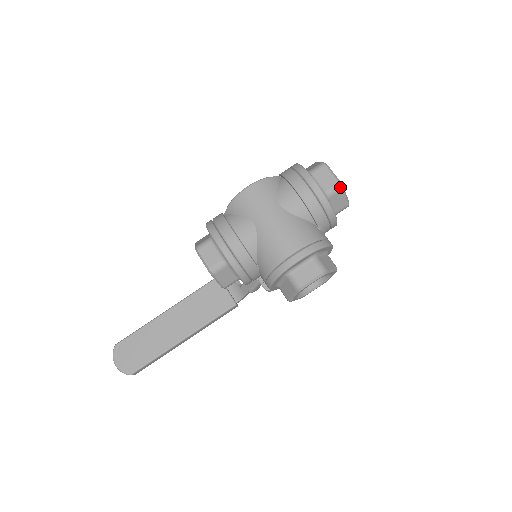
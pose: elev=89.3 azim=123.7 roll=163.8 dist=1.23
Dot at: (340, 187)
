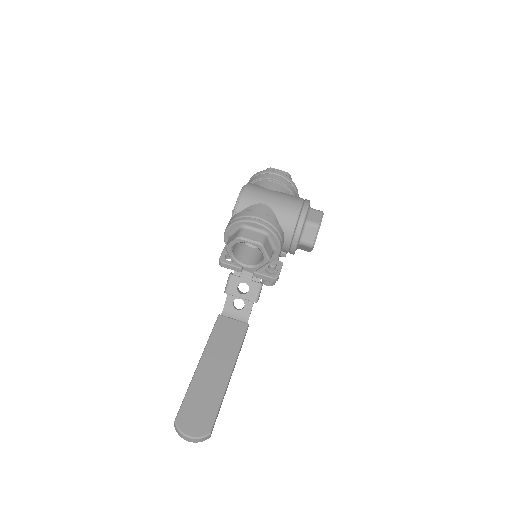
Dot at: (289, 174)
